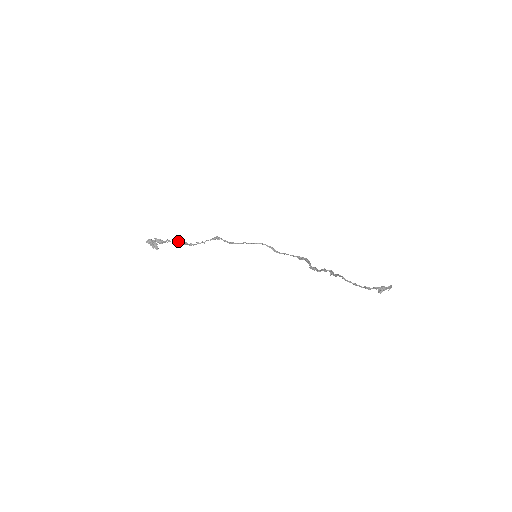
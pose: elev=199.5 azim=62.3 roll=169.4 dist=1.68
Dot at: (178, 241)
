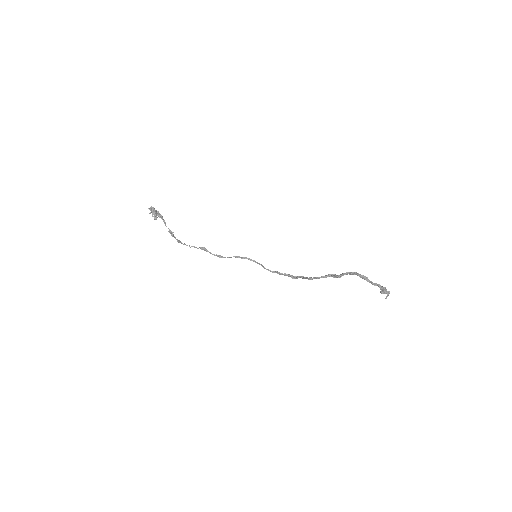
Dot at: occluded
